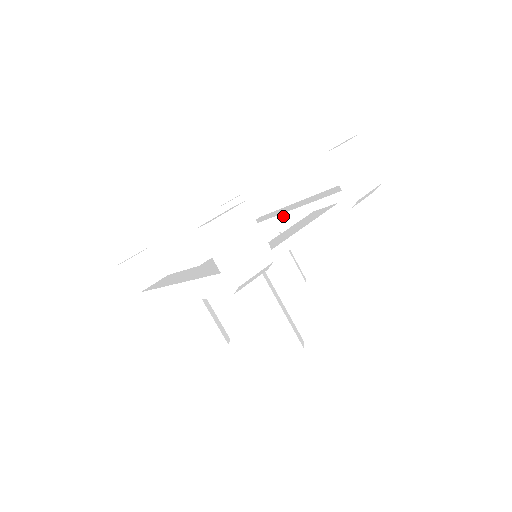
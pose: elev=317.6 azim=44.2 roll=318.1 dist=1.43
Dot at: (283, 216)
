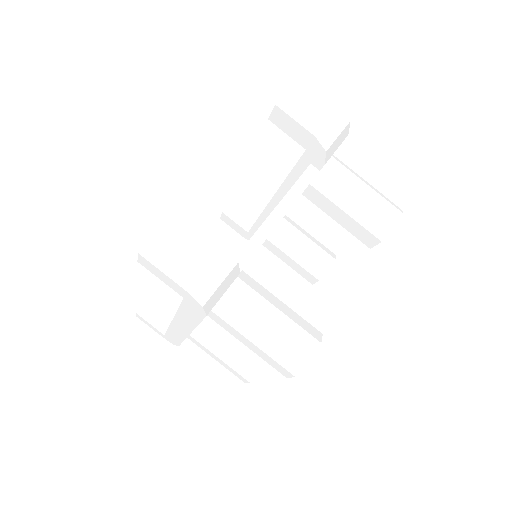
Dot at: (273, 202)
